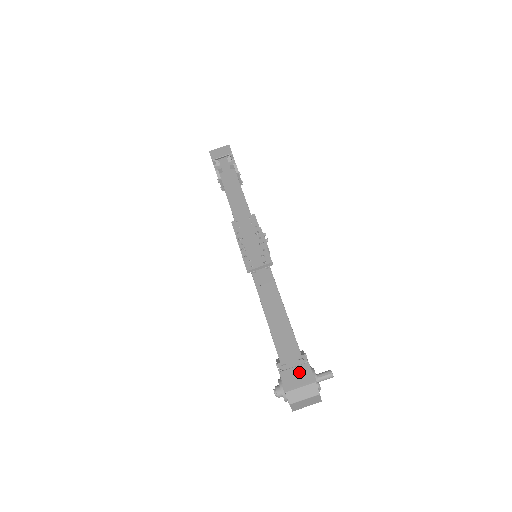
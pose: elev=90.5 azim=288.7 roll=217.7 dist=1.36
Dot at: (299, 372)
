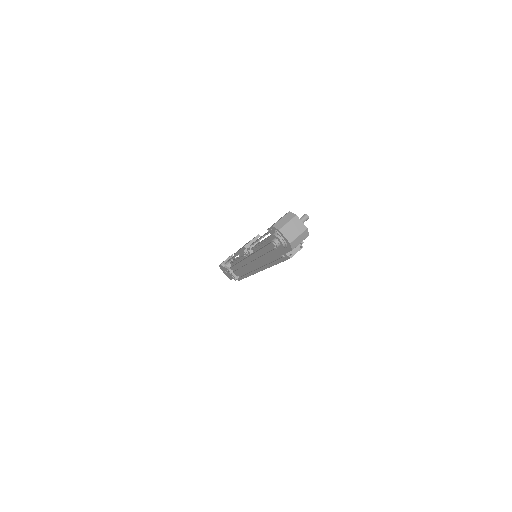
Dot at: occluded
